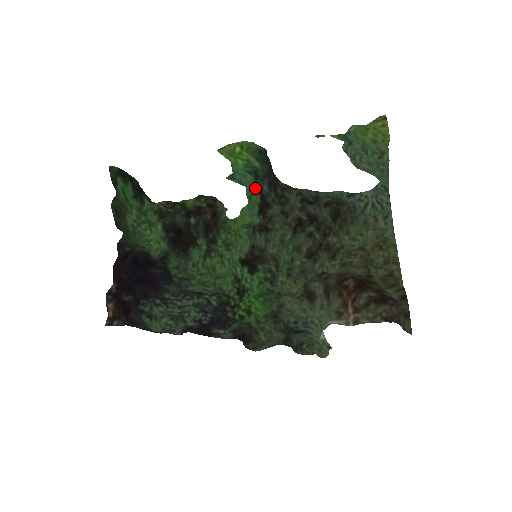
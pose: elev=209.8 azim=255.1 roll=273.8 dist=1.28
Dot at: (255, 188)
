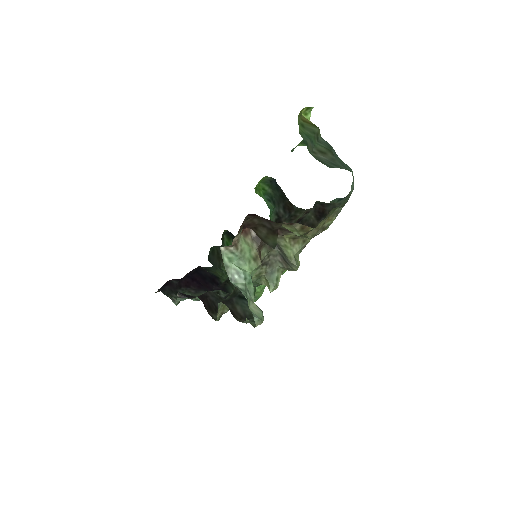
Dot at: (273, 212)
